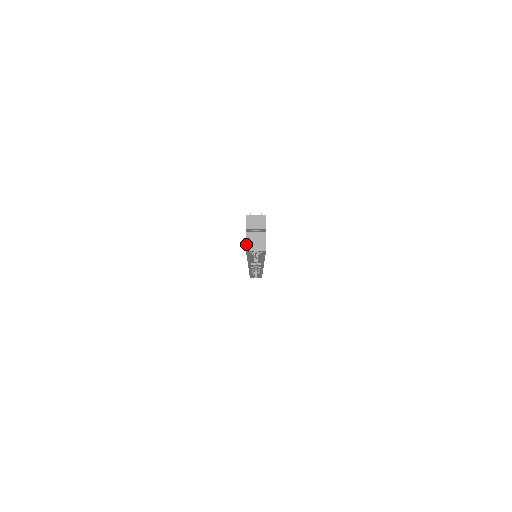
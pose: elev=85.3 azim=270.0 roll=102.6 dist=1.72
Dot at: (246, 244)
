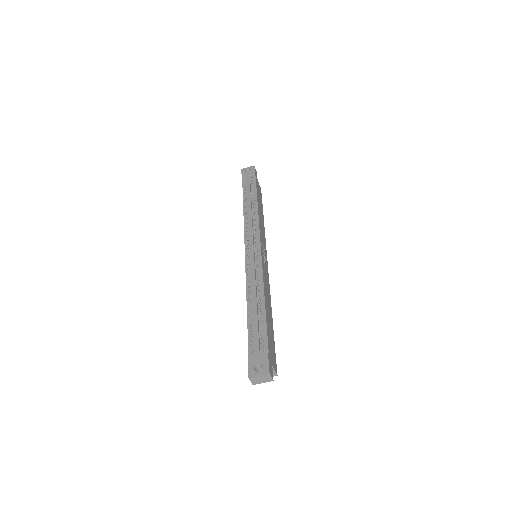
Dot at: occluded
